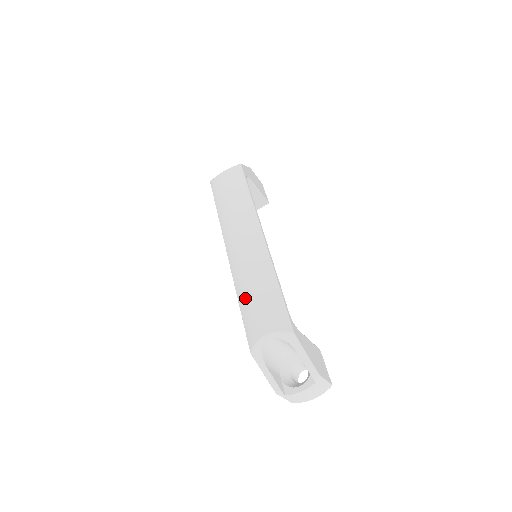
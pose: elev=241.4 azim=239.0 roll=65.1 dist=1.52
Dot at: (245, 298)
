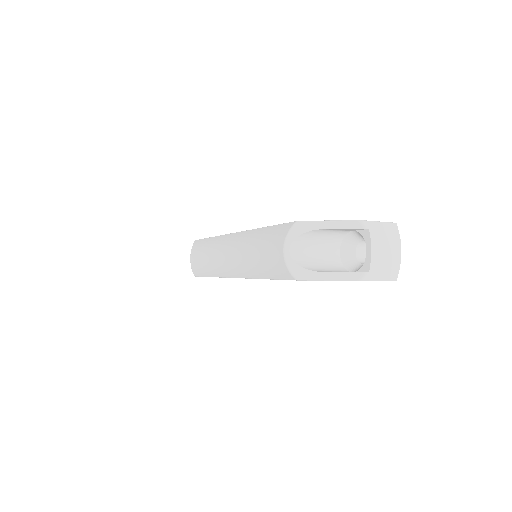
Dot at: (257, 267)
